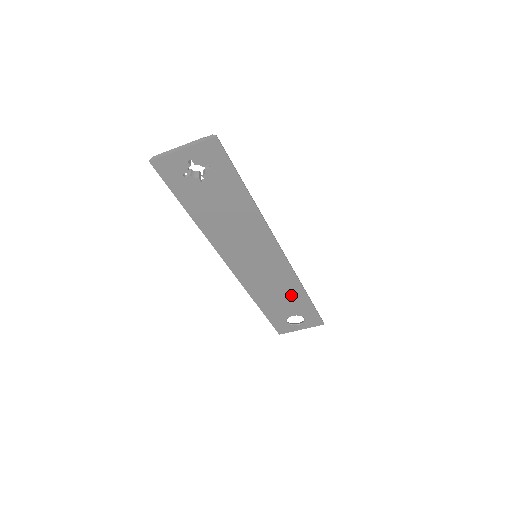
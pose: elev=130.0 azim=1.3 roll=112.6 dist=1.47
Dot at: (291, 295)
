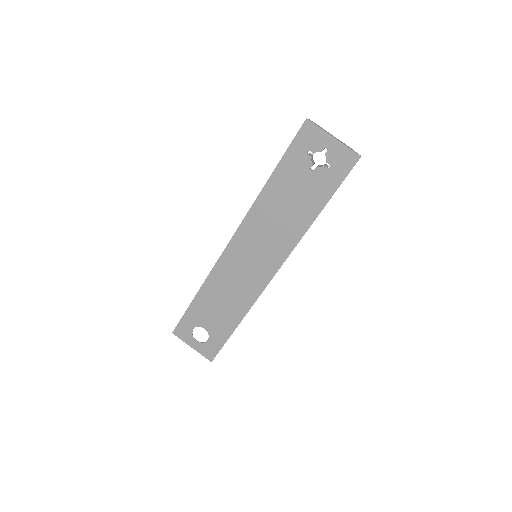
Dot at: (229, 312)
